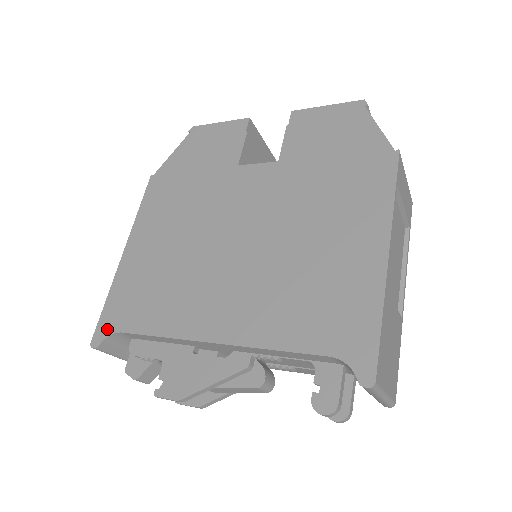
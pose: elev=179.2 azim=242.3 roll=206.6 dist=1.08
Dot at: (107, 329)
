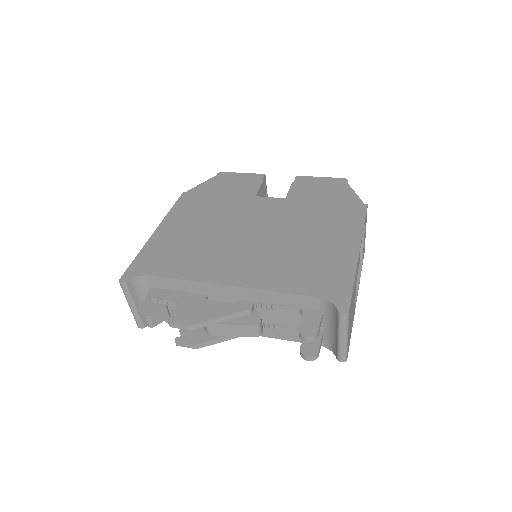
Dot at: (136, 272)
